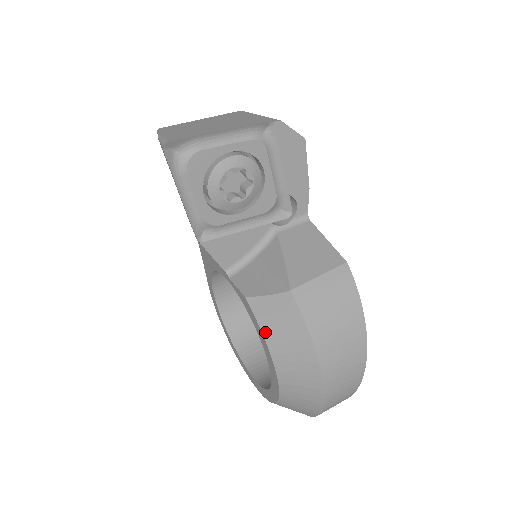
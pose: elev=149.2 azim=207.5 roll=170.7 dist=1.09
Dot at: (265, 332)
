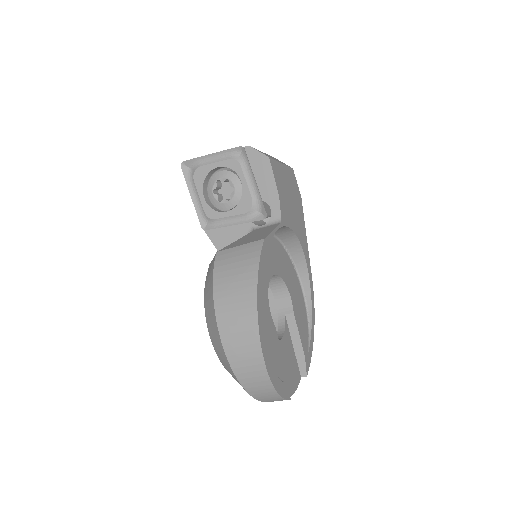
Dot at: (205, 286)
